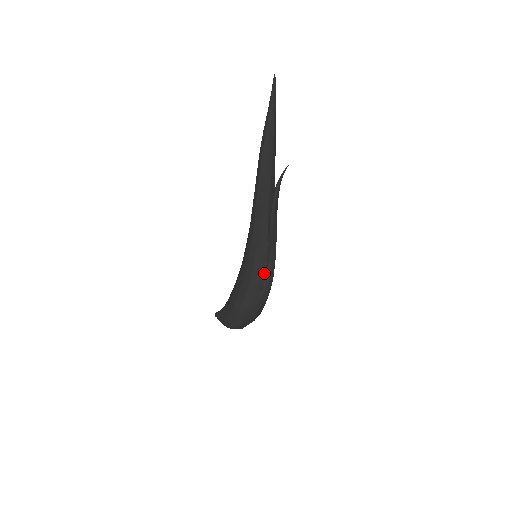
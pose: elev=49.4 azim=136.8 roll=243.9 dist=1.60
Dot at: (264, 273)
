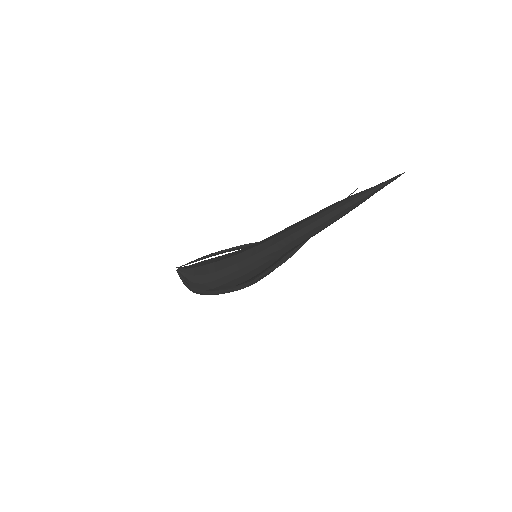
Dot at: (257, 275)
